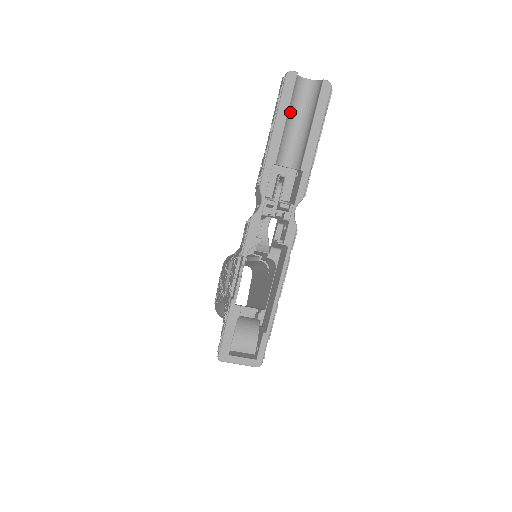
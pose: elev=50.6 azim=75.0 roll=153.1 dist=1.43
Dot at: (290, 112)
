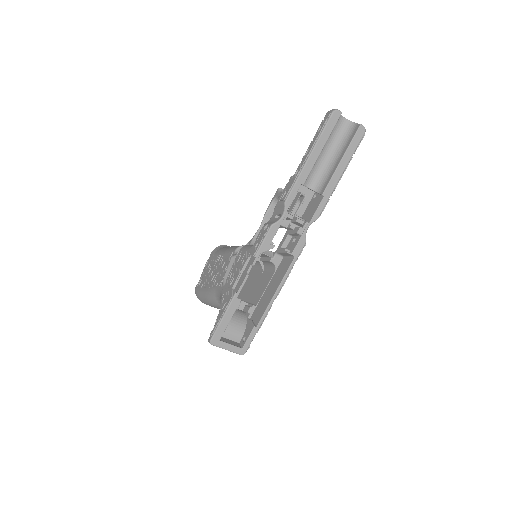
Dot at: occluded
